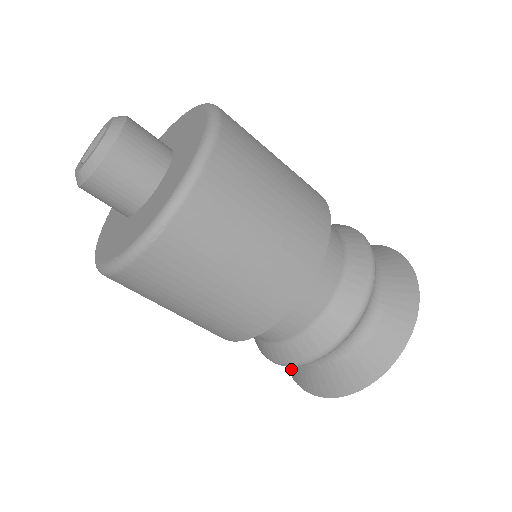
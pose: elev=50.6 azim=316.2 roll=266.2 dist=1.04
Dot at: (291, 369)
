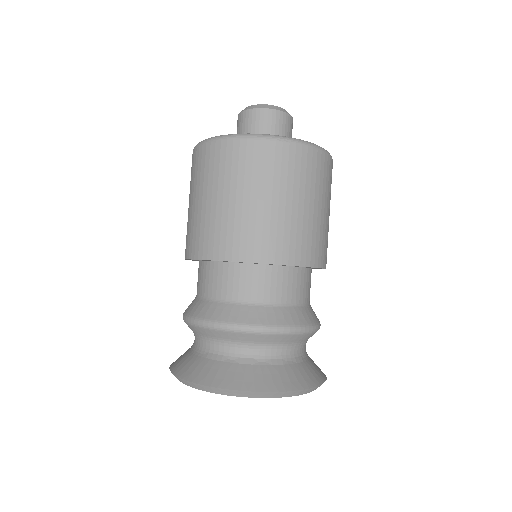
Dot at: (179, 365)
